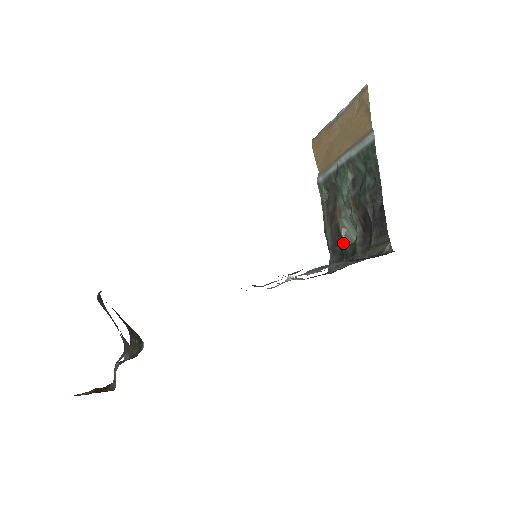
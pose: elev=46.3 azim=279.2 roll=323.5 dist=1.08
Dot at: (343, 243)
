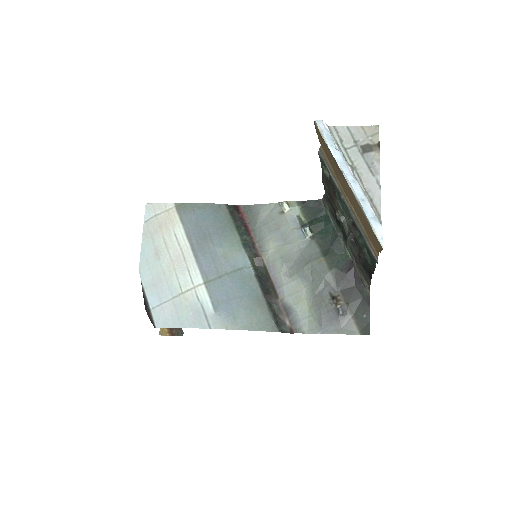
Dot at: (338, 214)
